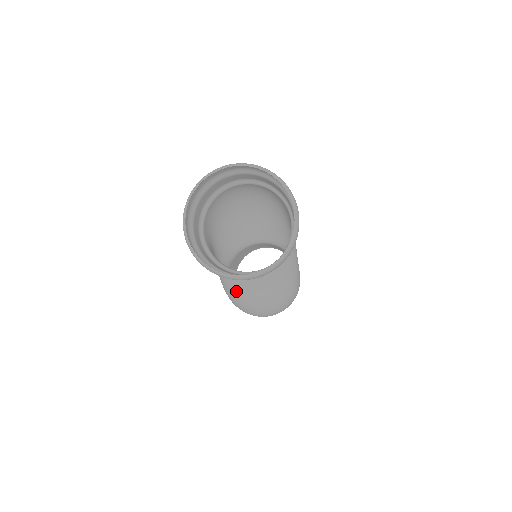
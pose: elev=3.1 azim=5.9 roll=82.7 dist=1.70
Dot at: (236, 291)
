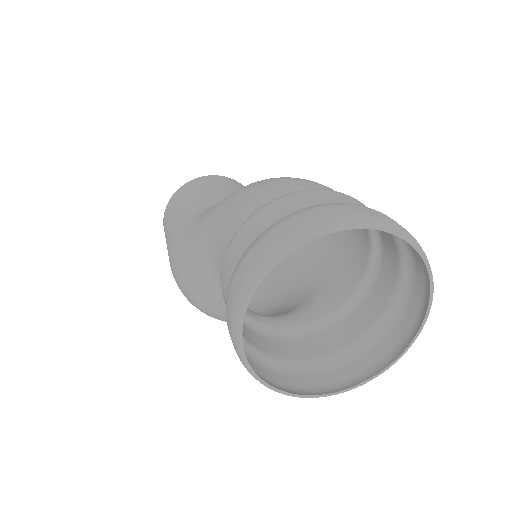
Dot at: (207, 300)
